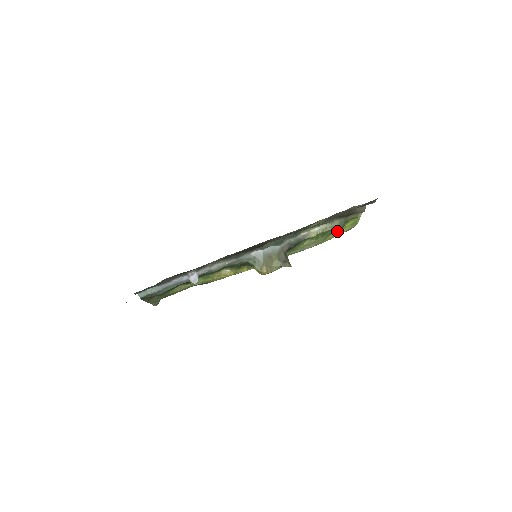
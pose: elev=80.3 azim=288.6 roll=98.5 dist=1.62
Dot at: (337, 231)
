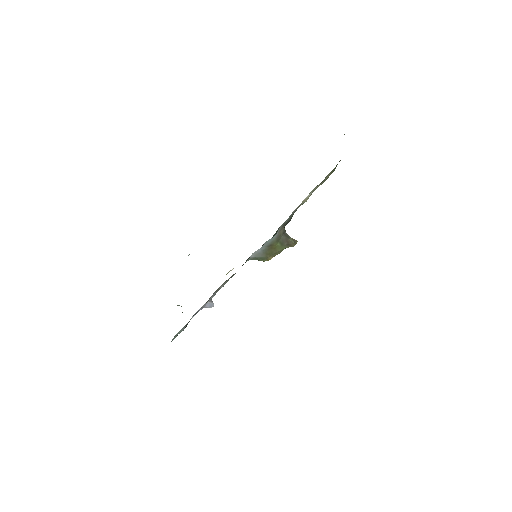
Dot at: occluded
